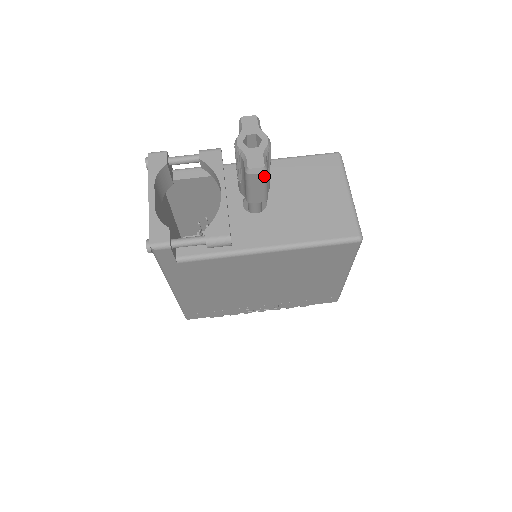
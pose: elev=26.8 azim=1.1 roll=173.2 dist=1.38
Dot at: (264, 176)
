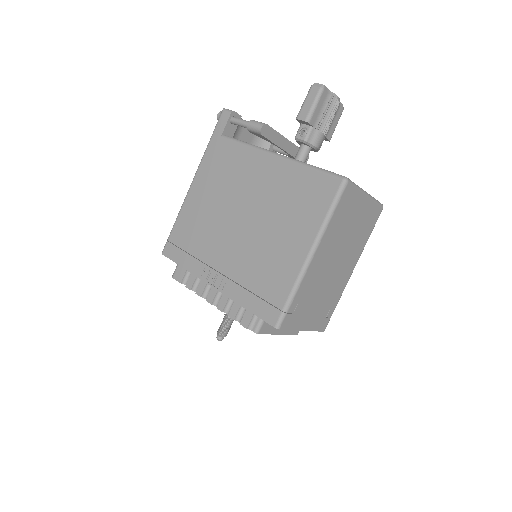
Dot at: (319, 91)
